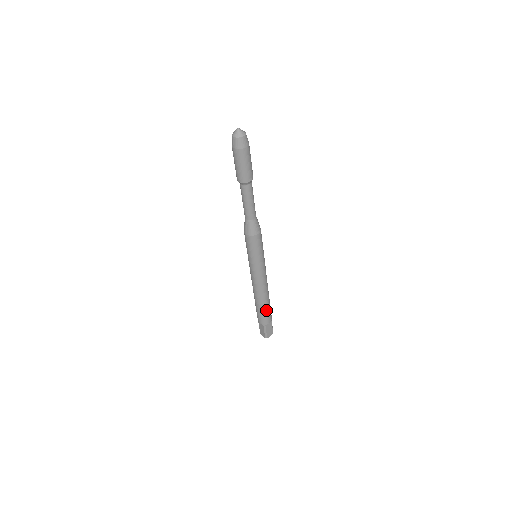
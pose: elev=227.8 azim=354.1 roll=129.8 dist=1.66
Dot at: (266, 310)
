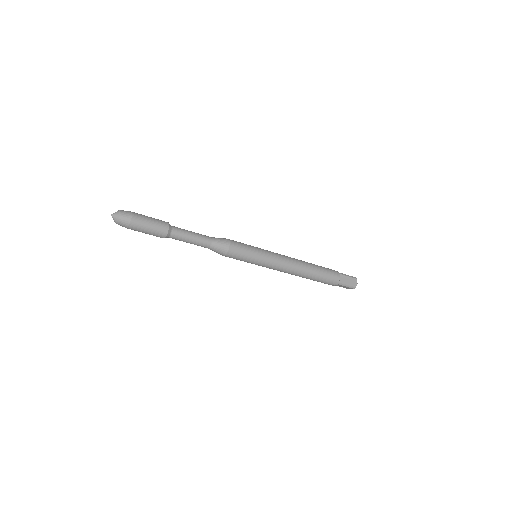
Dot at: (315, 280)
